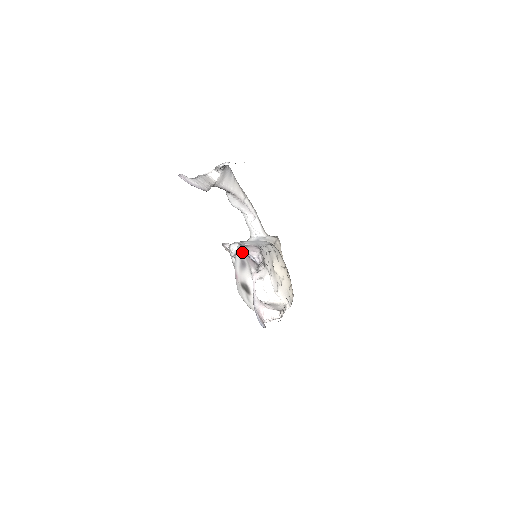
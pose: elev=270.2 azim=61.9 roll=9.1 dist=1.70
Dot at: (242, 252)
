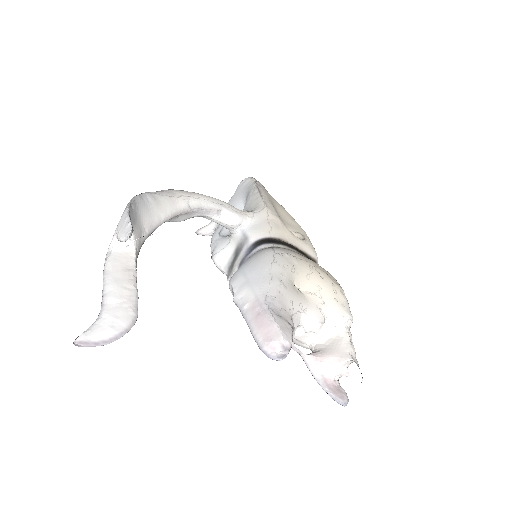
Dot at: occluded
